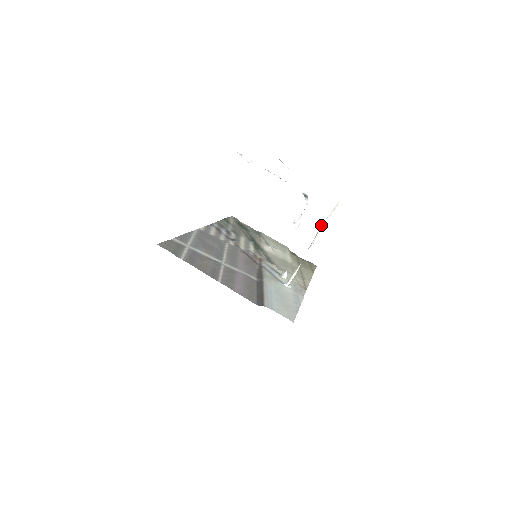
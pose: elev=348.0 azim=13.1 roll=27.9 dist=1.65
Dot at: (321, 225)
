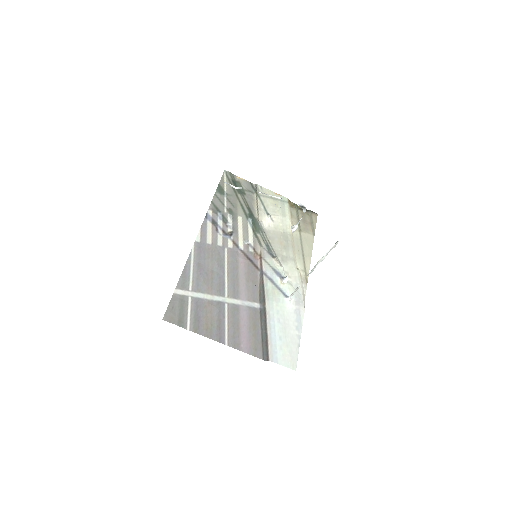
Dot at: (319, 260)
